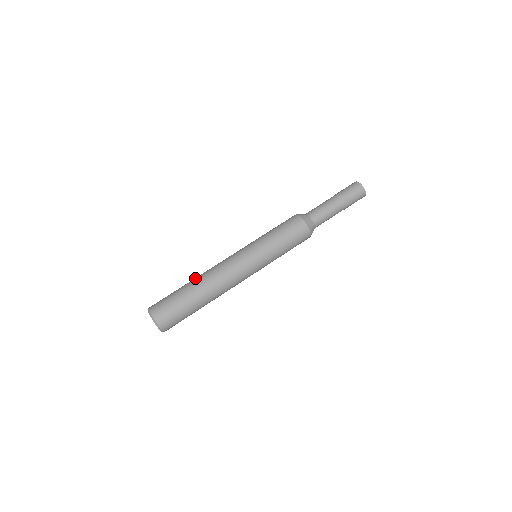
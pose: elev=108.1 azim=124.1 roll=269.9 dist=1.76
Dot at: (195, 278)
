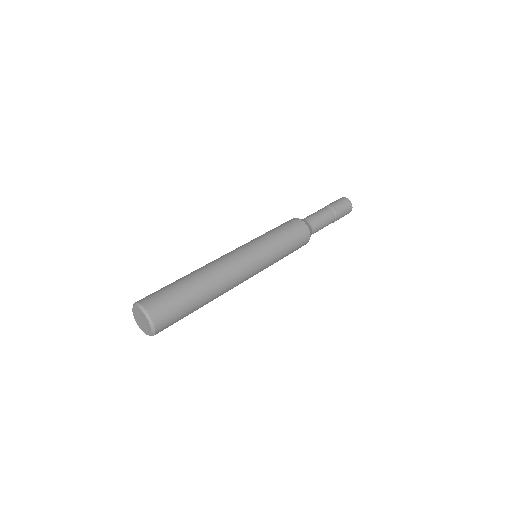
Dot at: (196, 272)
